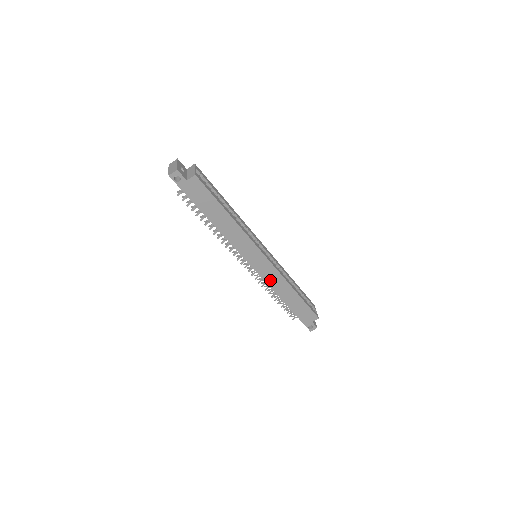
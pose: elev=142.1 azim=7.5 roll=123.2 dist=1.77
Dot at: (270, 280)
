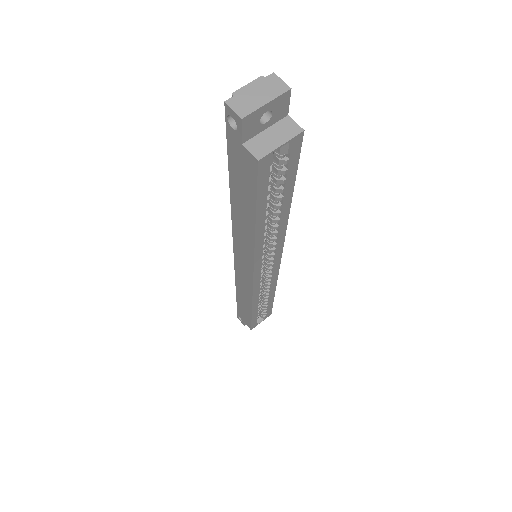
Dot at: (240, 280)
